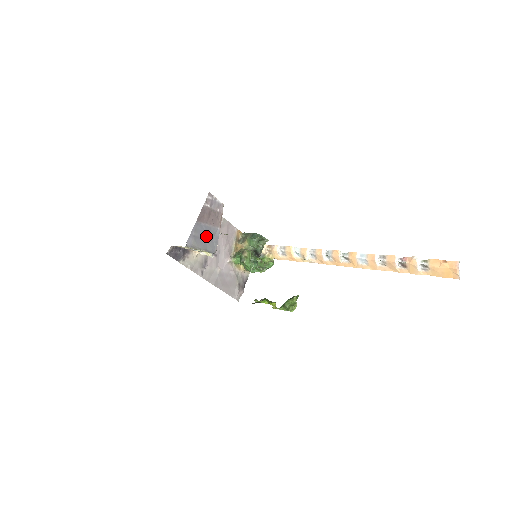
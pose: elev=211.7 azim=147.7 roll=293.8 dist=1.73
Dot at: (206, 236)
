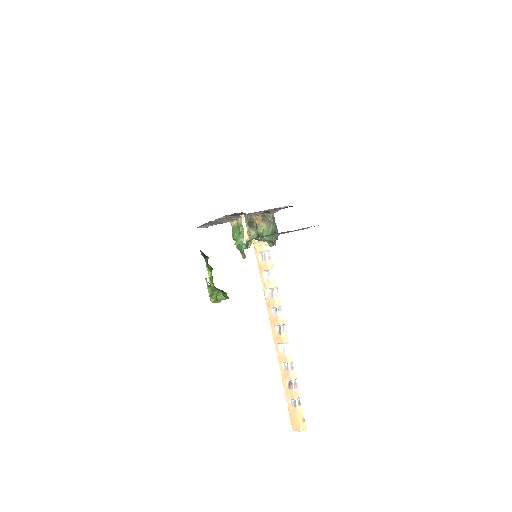
Dot at: (268, 235)
